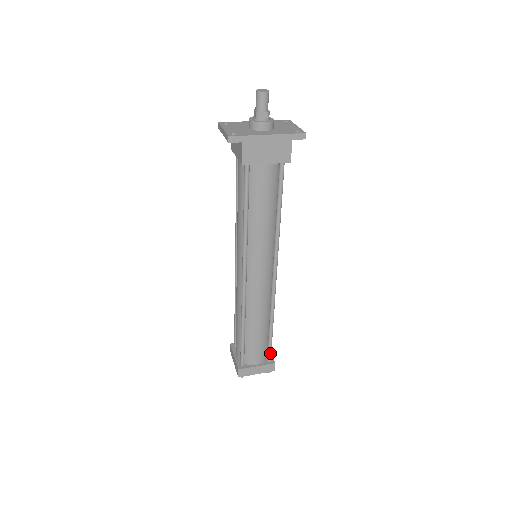
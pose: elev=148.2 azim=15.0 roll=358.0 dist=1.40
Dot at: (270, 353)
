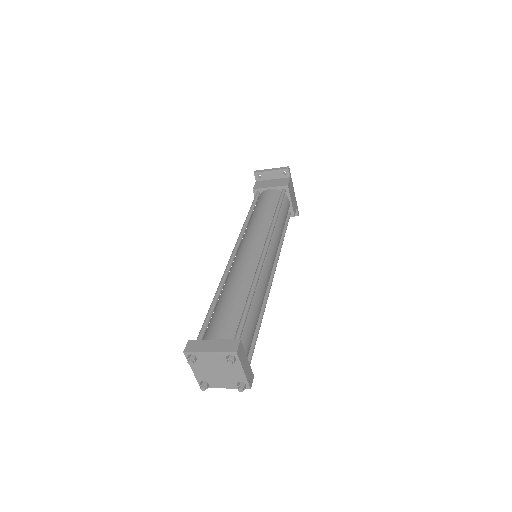
Dot at: (251, 359)
